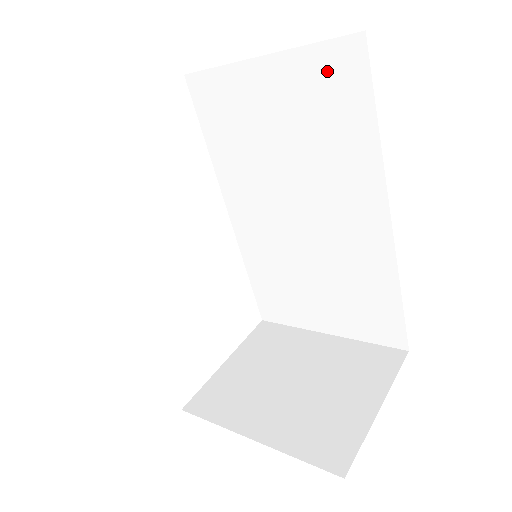
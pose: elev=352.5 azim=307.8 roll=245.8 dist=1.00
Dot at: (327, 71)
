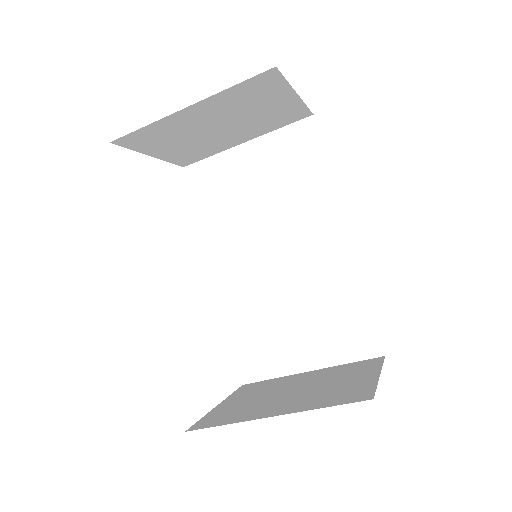
Dot at: (291, 142)
